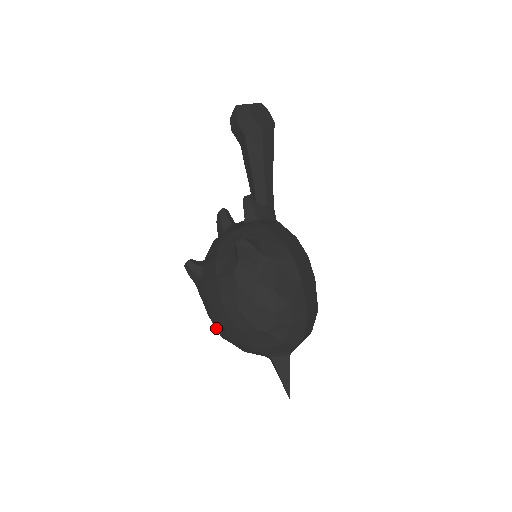
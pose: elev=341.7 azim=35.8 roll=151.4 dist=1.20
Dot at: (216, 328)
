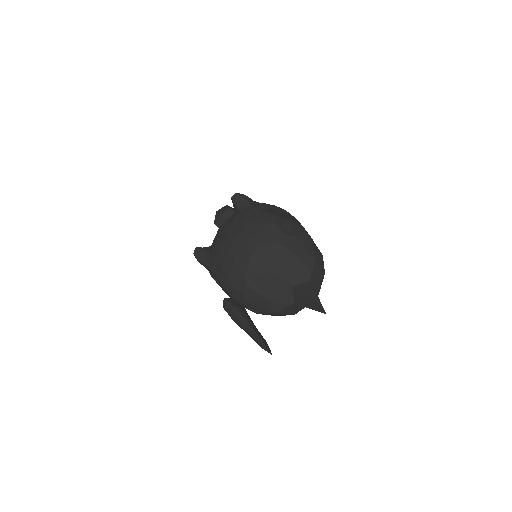
Dot at: (232, 285)
